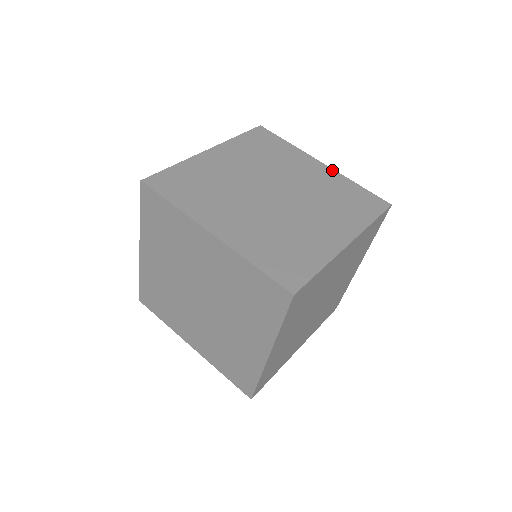
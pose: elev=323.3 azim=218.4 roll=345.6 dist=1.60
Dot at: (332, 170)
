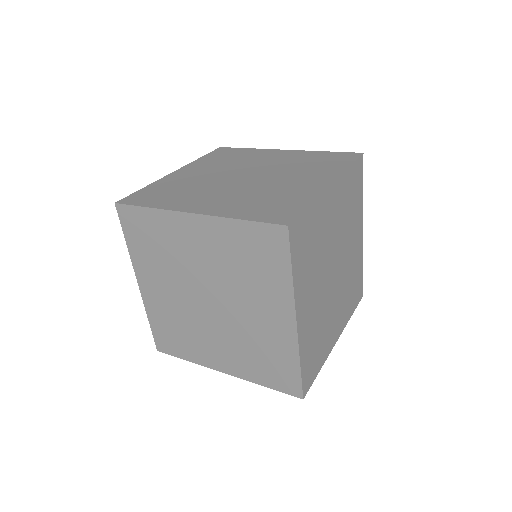
Dot at: (297, 151)
